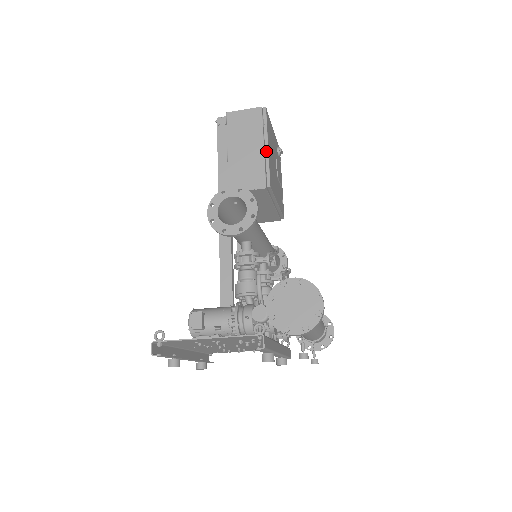
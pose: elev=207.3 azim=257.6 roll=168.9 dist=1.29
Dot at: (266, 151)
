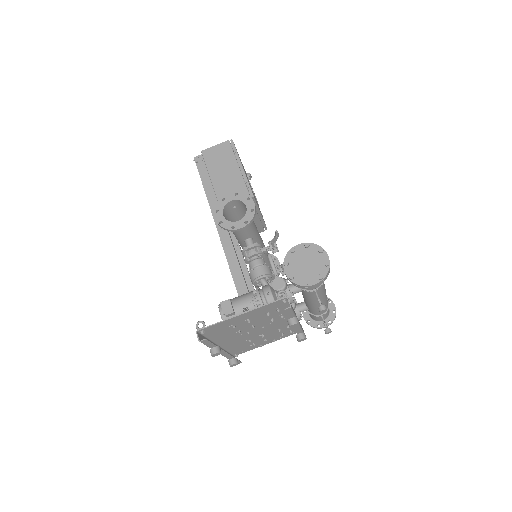
Dot at: (242, 171)
